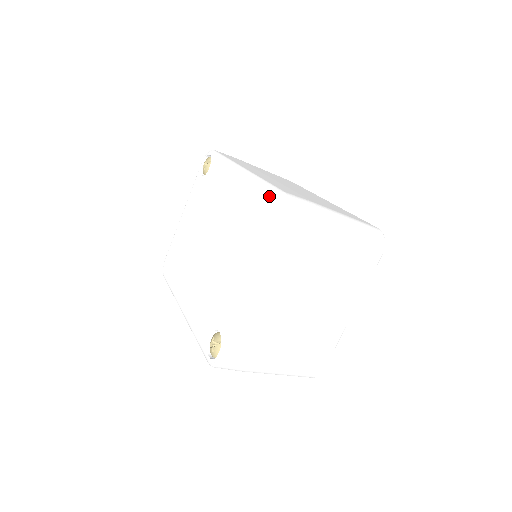
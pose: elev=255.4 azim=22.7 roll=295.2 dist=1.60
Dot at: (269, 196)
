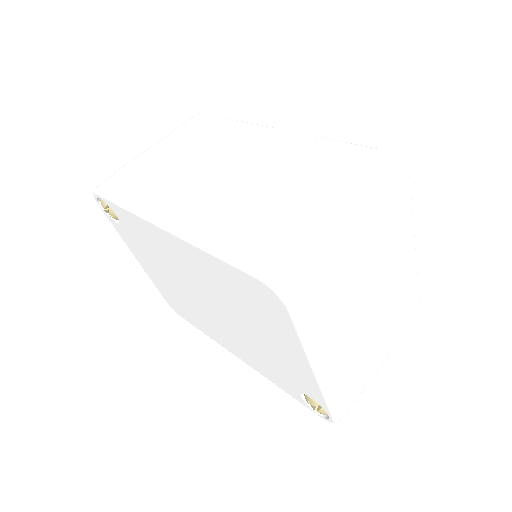
Dot at: (243, 277)
